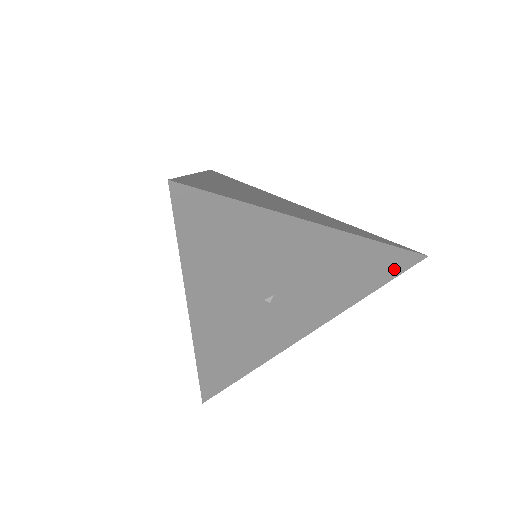
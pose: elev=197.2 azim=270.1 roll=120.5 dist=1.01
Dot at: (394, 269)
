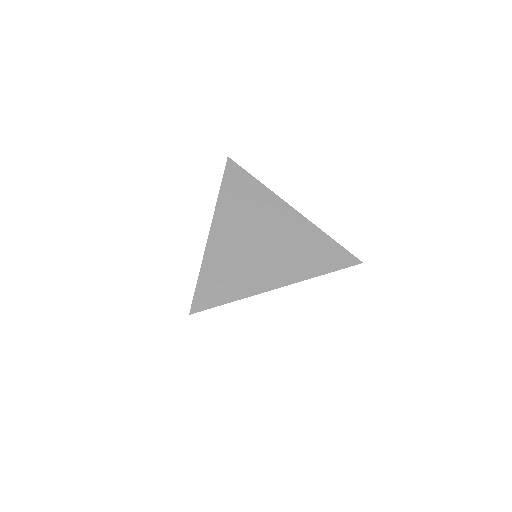
Dot at: occluded
